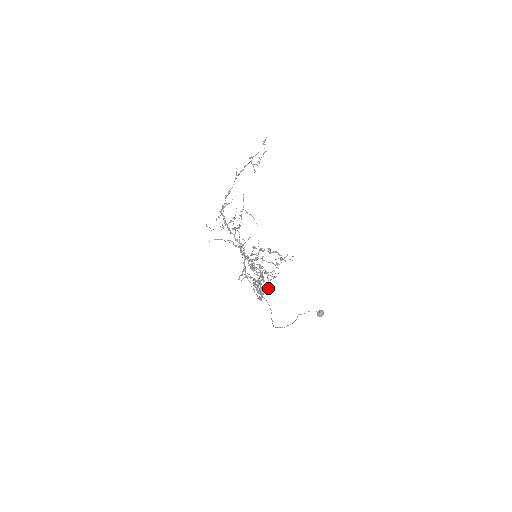
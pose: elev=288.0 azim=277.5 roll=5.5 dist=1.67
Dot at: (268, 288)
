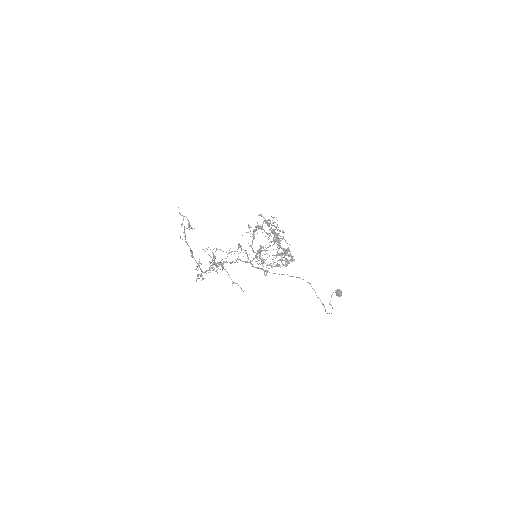
Dot at: occluded
